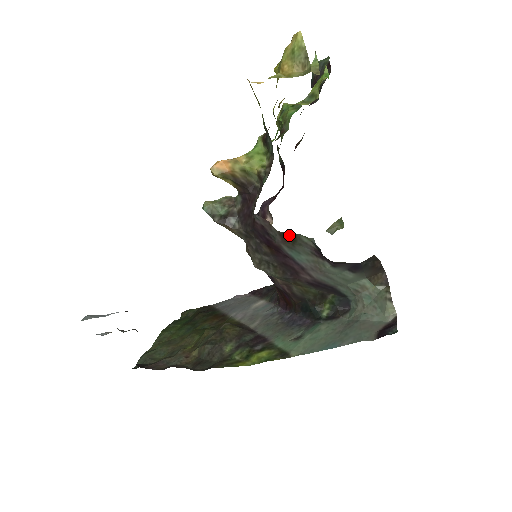
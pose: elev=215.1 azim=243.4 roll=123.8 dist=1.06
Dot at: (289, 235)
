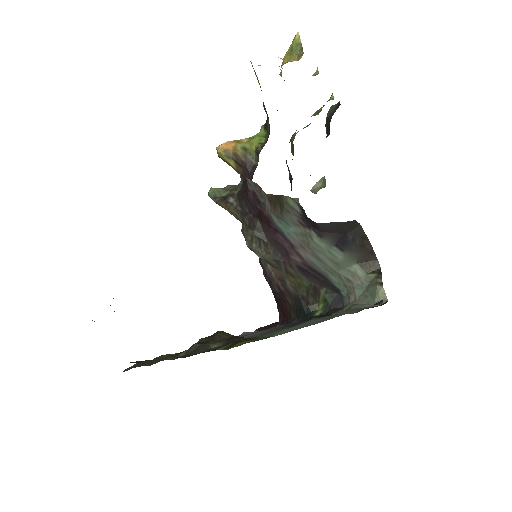
Dot at: (277, 199)
